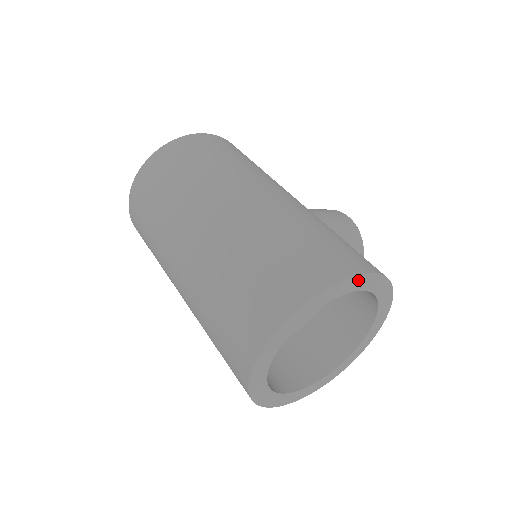
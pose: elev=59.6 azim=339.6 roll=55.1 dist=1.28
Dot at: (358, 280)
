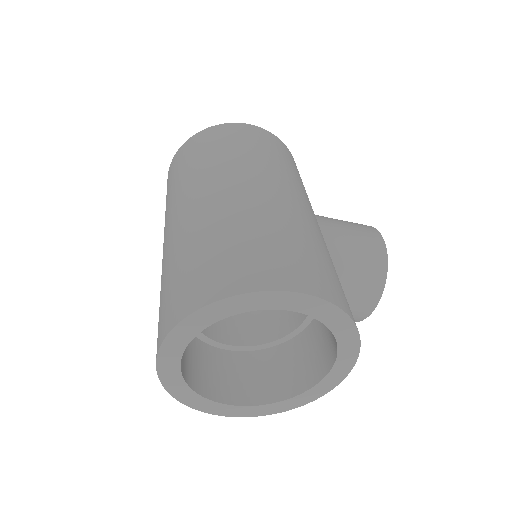
Dot at: (284, 297)
